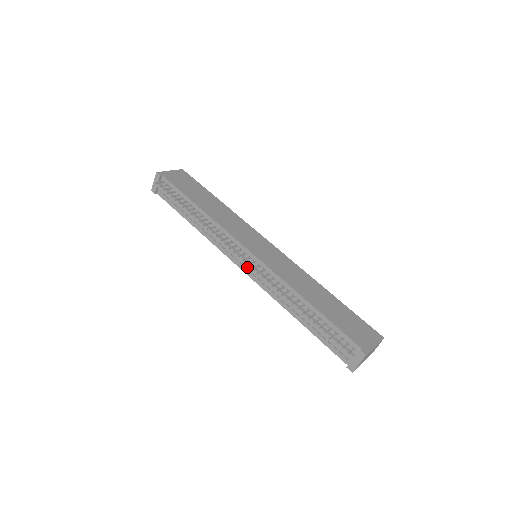
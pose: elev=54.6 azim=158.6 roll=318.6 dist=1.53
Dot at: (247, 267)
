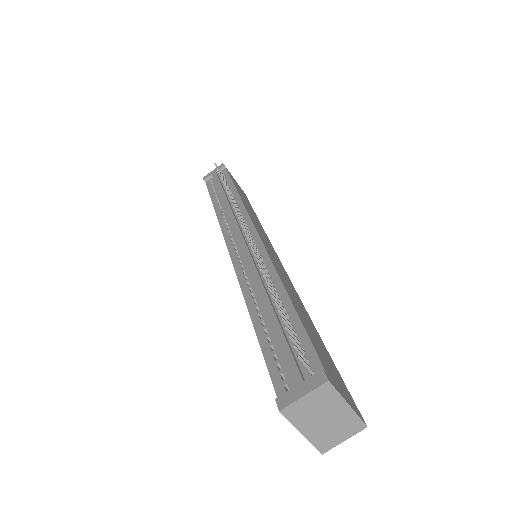
Dot at: (239, 243)
